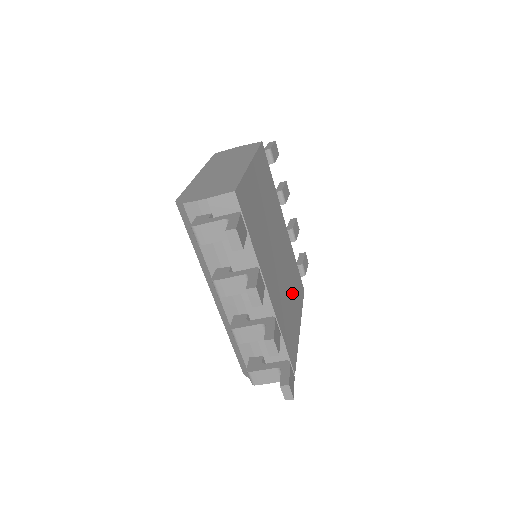
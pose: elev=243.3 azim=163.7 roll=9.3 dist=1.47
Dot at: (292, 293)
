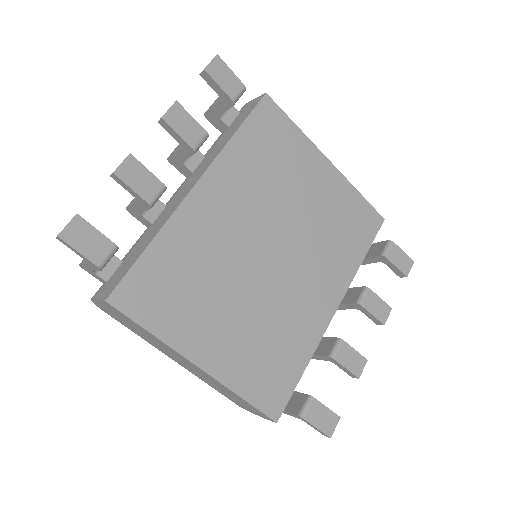
Dot at: (240, 325)
